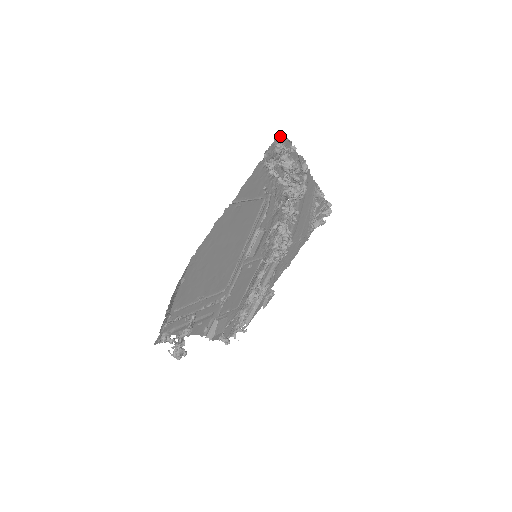
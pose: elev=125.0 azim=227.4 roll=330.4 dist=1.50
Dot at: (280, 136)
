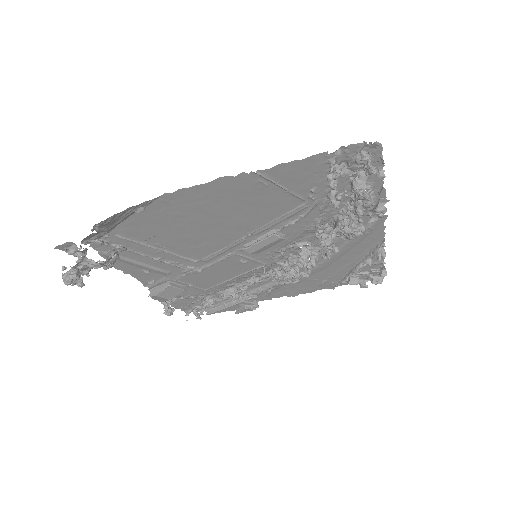
Dot at: (374, 142)
